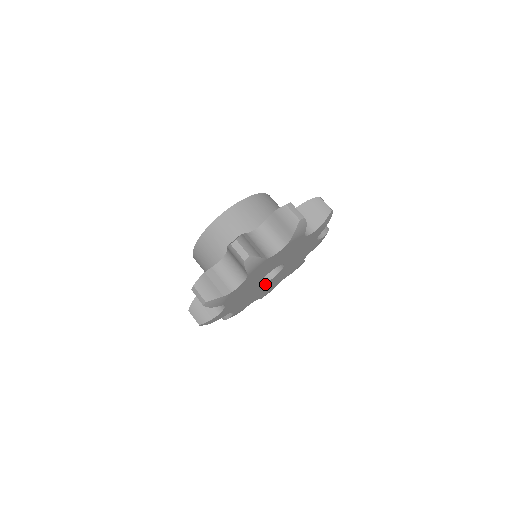
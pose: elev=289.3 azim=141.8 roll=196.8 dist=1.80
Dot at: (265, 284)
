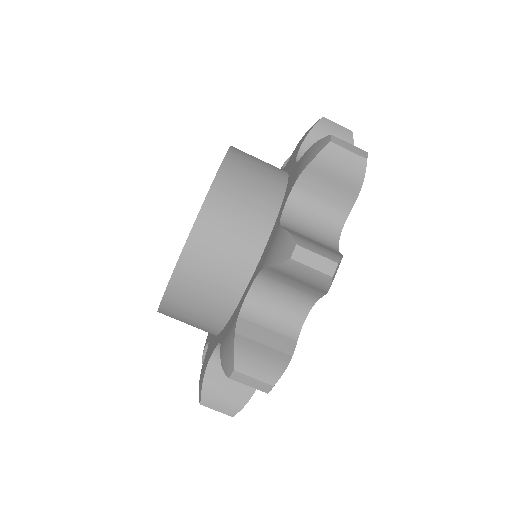
Dot at: occluded
